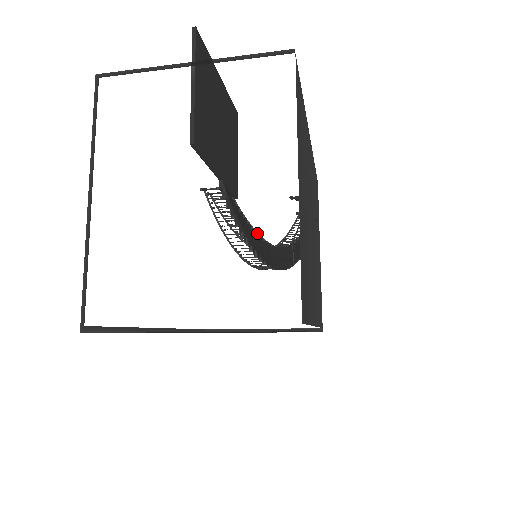
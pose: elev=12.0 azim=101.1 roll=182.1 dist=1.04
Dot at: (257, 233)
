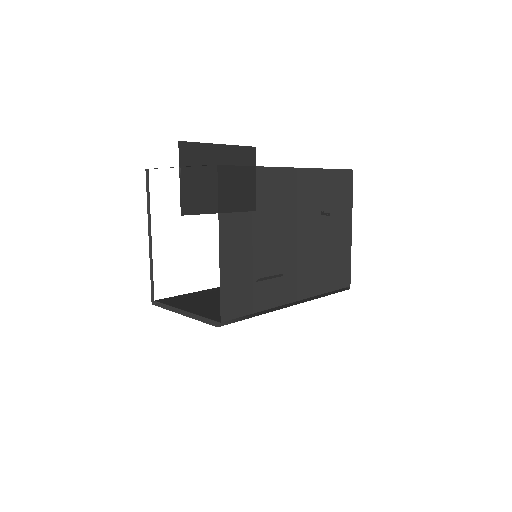
Dot at: occluded
